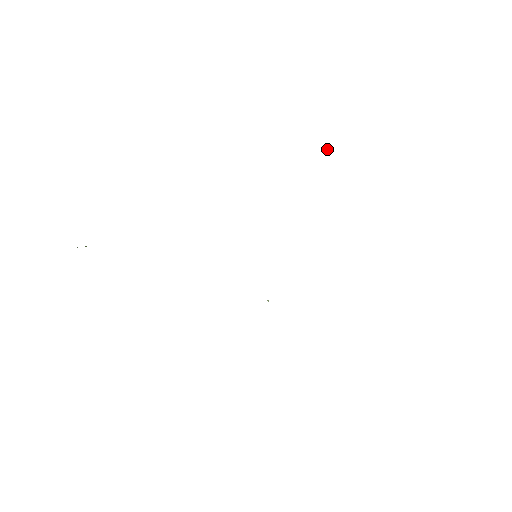
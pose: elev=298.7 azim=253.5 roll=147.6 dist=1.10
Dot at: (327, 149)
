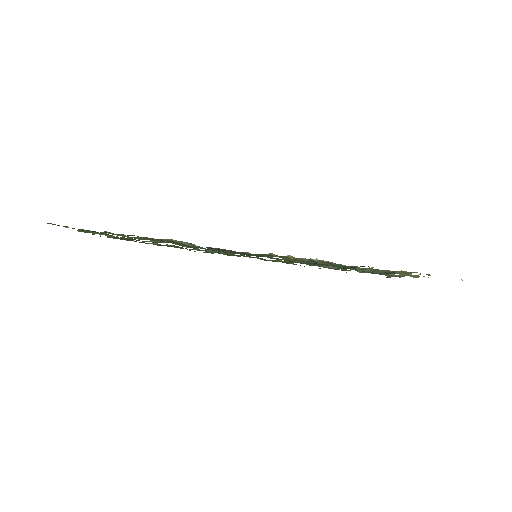
Dot at: (371, 268)
